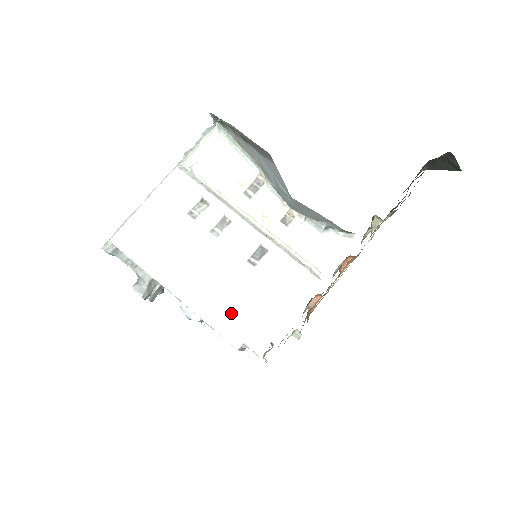
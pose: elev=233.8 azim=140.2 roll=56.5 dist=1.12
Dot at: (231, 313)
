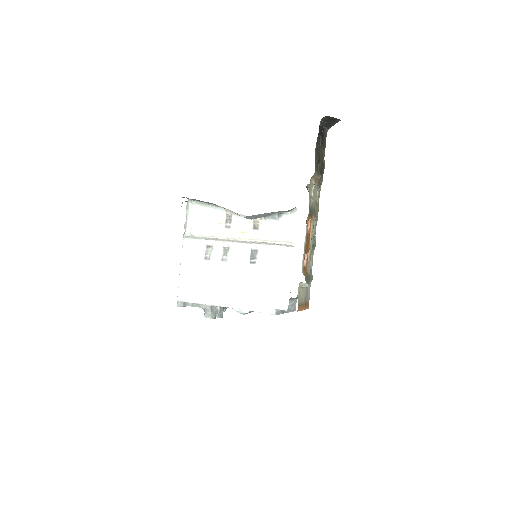
Dot at: (259, 297)
